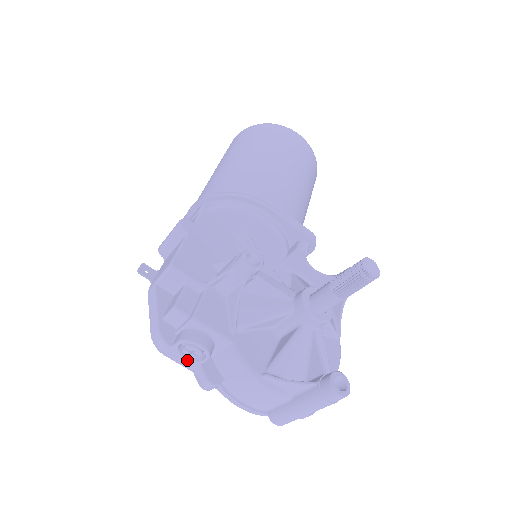
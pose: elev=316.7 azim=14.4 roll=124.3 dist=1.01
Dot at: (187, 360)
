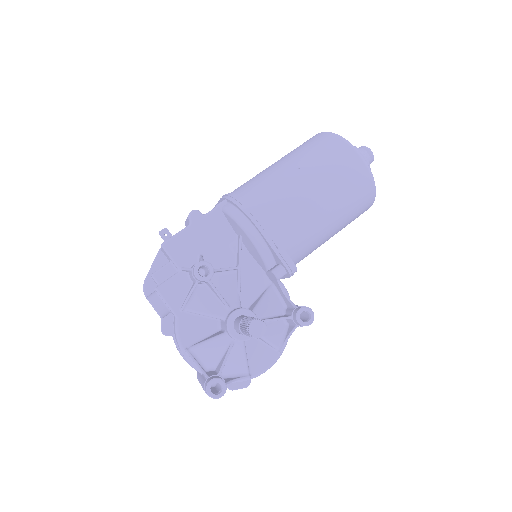
Dot at: occluded
